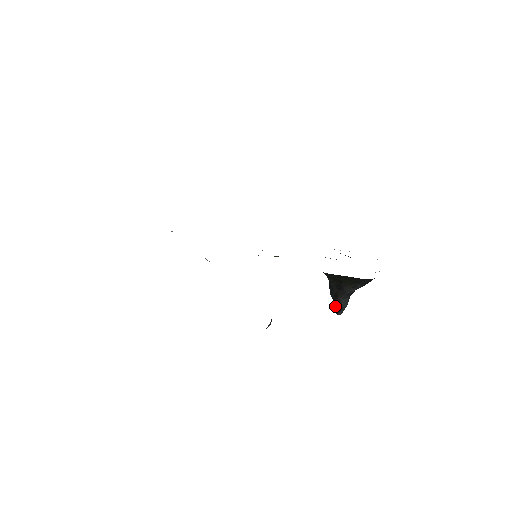
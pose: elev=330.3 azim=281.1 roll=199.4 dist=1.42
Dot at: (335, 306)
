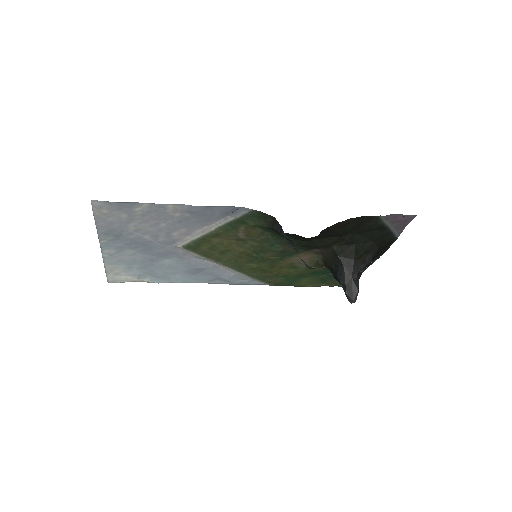
Dot at: (348, 292)
